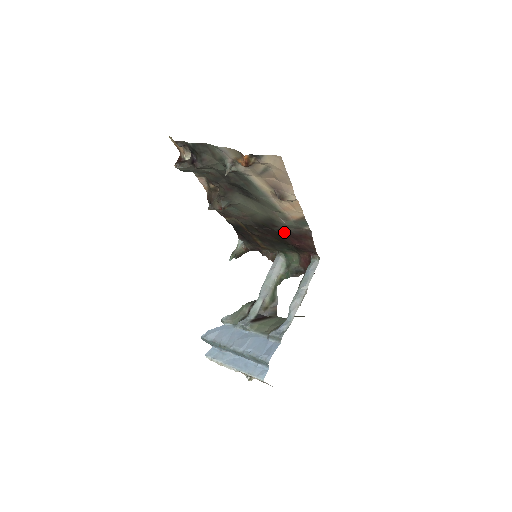
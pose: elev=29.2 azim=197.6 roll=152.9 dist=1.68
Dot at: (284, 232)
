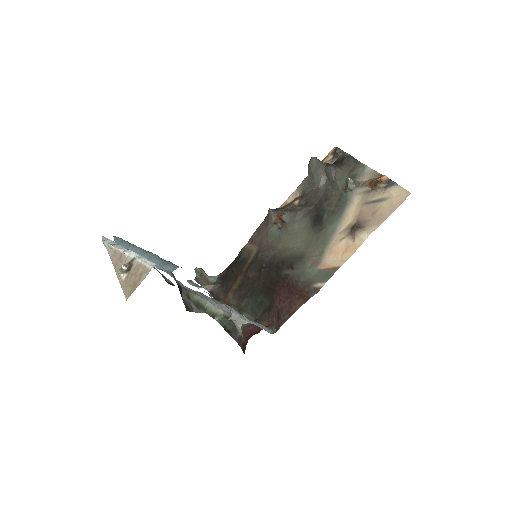
Dot at: (289, 279)
